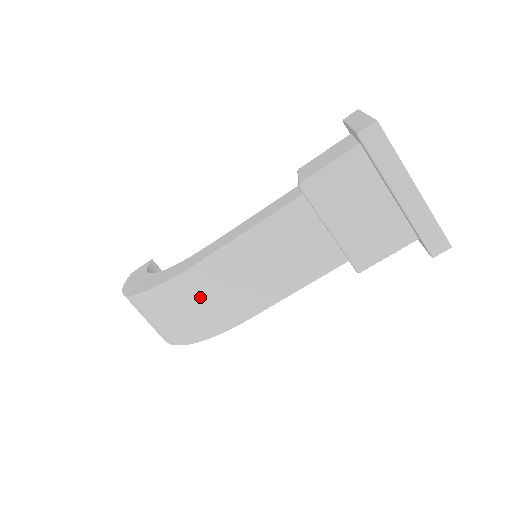
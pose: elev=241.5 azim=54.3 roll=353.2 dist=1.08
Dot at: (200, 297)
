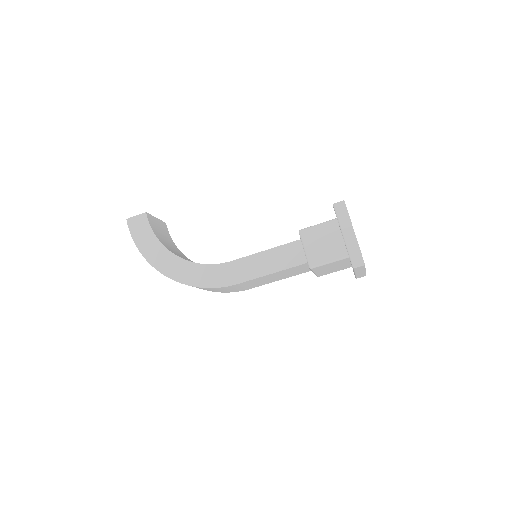
Dot at: (227, 289)
